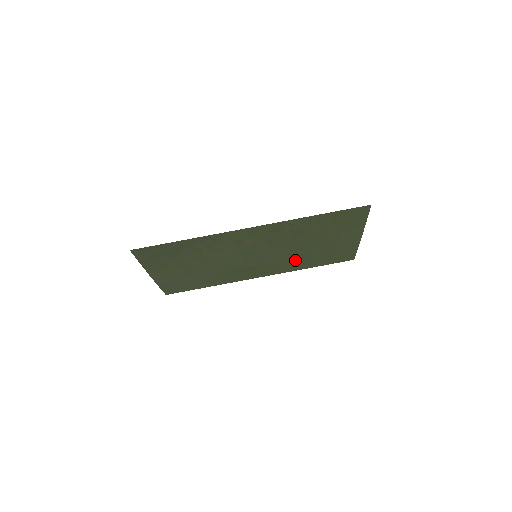
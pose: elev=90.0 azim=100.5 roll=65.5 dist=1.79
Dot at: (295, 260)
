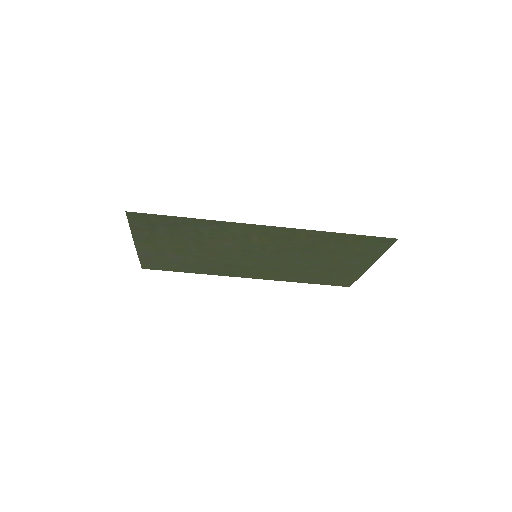
Dot at: (292, 271)
